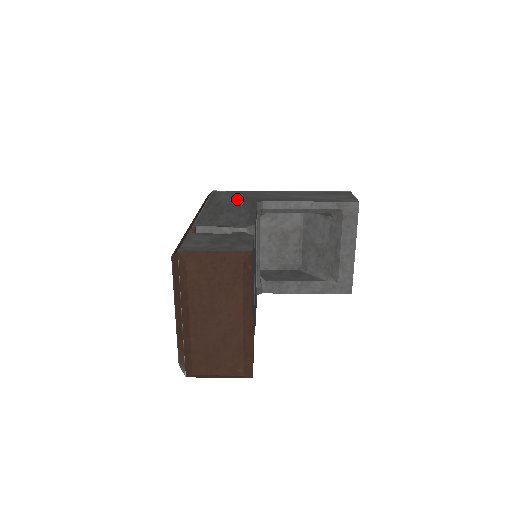
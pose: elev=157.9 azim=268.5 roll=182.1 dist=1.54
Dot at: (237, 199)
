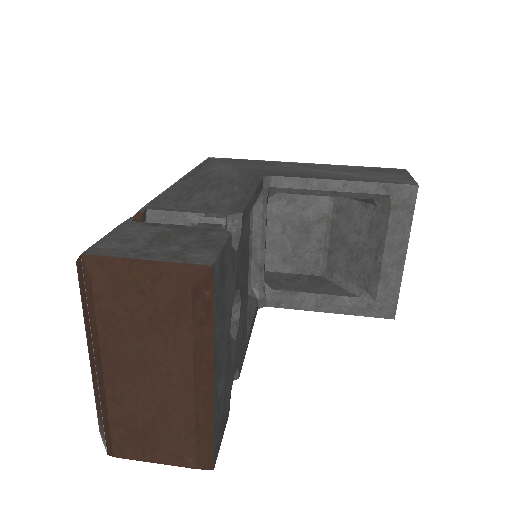
Dot at: (236, 170)
